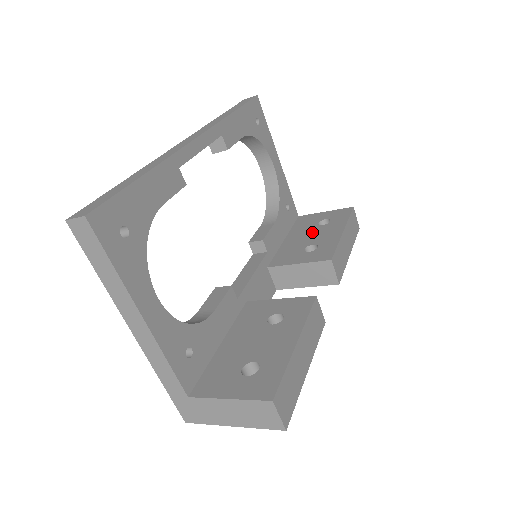
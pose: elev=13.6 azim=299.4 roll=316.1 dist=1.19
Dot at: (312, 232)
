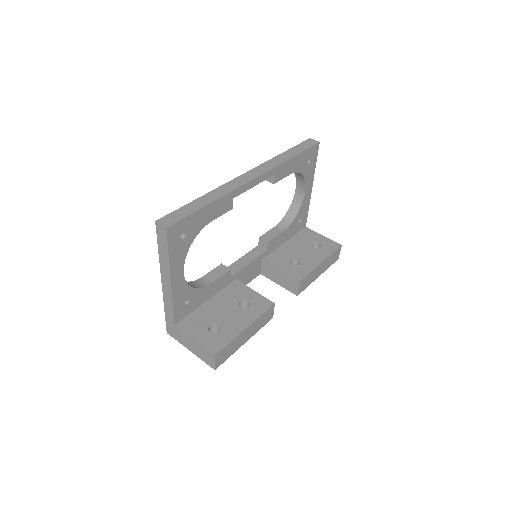
Dot at: (304, 249)
